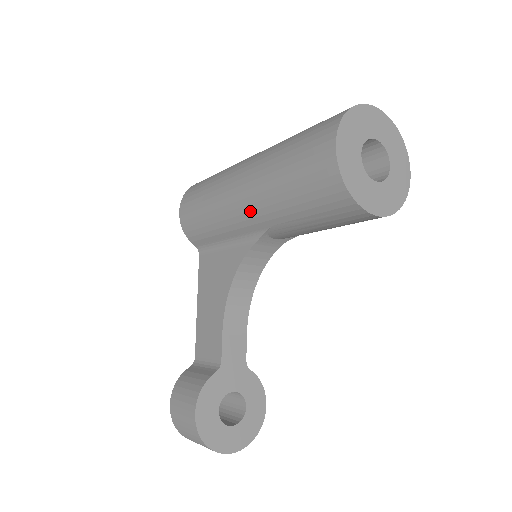
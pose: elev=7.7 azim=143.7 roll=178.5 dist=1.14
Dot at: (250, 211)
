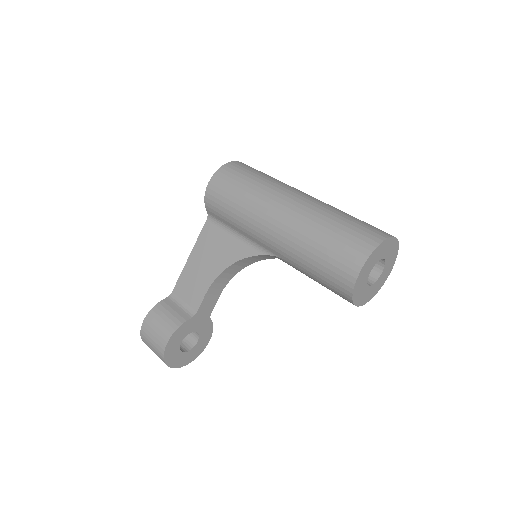
Dot at: (275, 242)
